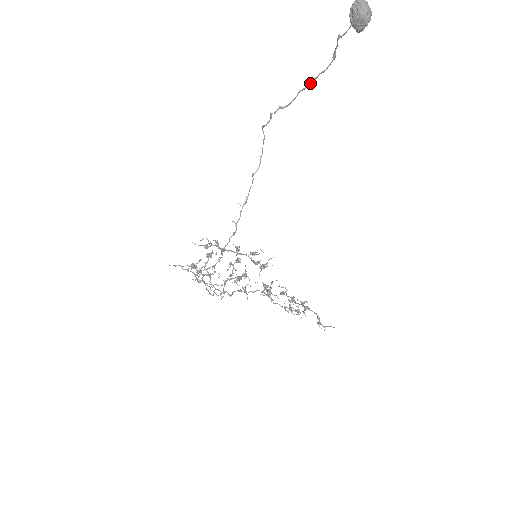
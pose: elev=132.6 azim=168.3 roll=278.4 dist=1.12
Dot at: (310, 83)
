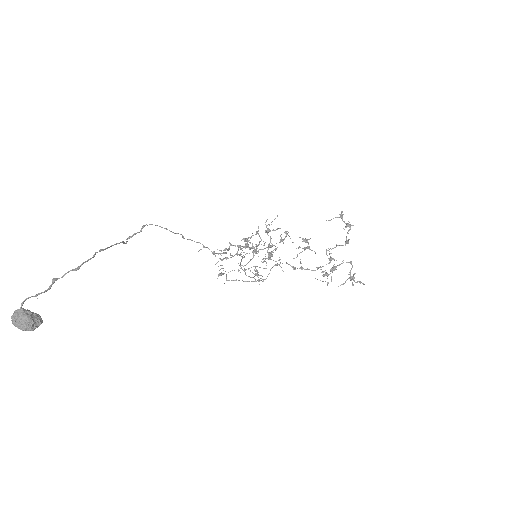
Dot at: (104, 249)
